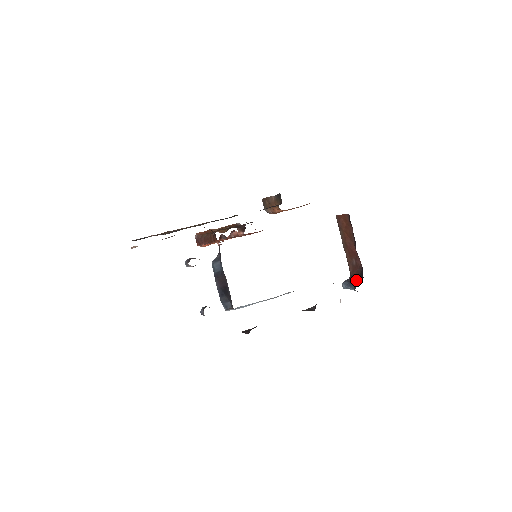
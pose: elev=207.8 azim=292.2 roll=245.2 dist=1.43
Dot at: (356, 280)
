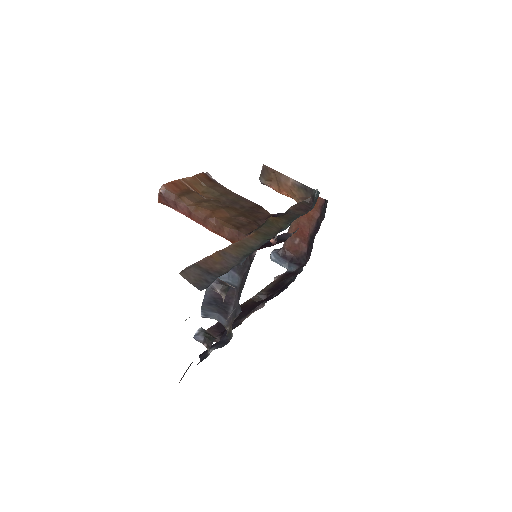
Dot at: (292, 259)
